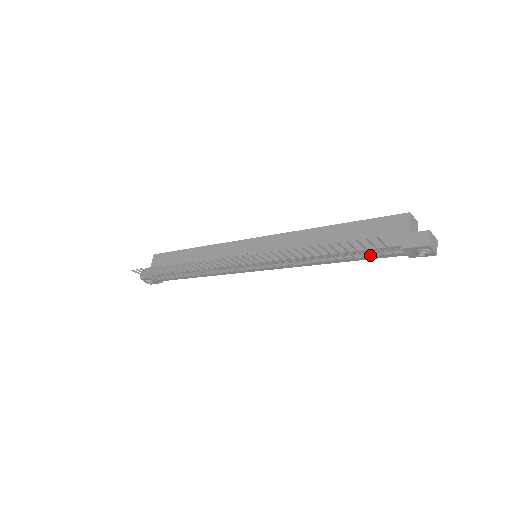
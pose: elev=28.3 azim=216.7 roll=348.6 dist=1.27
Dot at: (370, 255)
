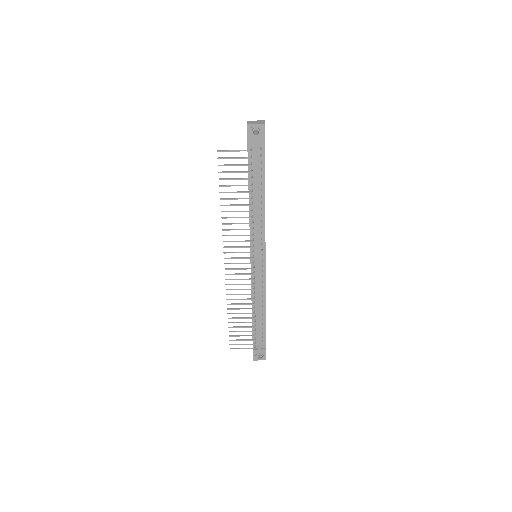
Dot at: (255, 169)
